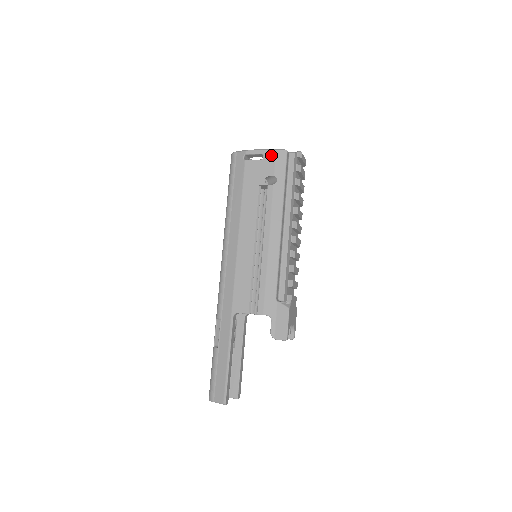
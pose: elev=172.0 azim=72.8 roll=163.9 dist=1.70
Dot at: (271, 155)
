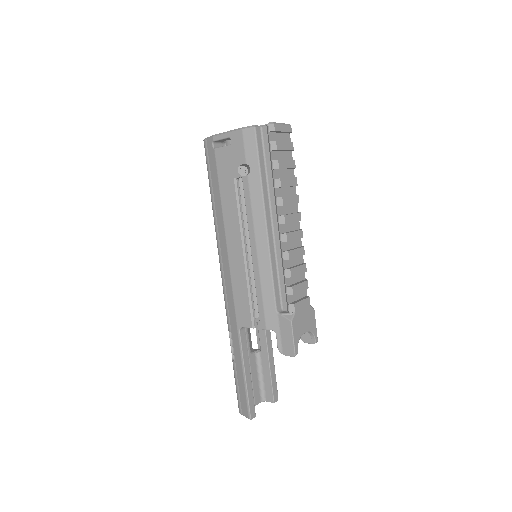
Dot at: (238, 137)
